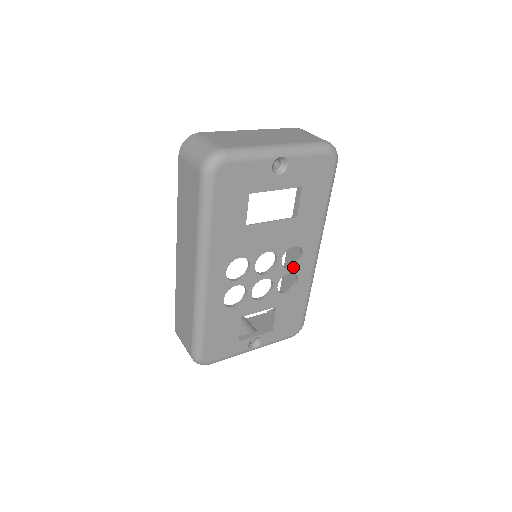
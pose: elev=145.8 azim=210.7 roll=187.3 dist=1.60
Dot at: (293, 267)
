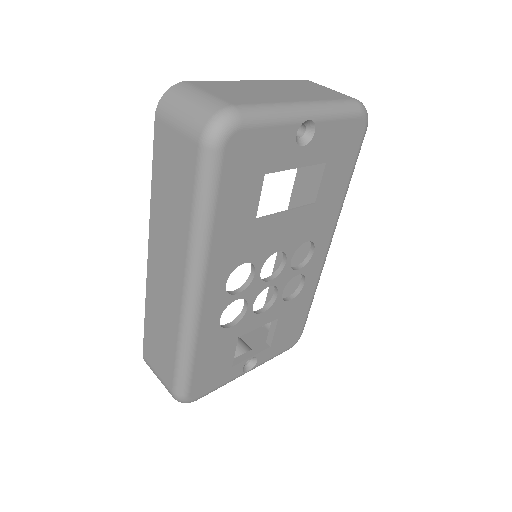
Dot at: (302, 267)
